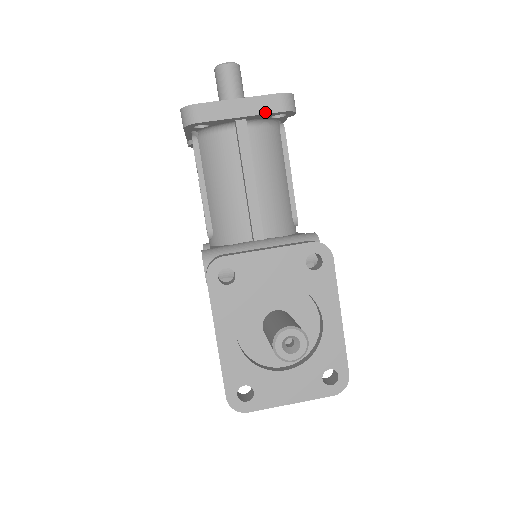
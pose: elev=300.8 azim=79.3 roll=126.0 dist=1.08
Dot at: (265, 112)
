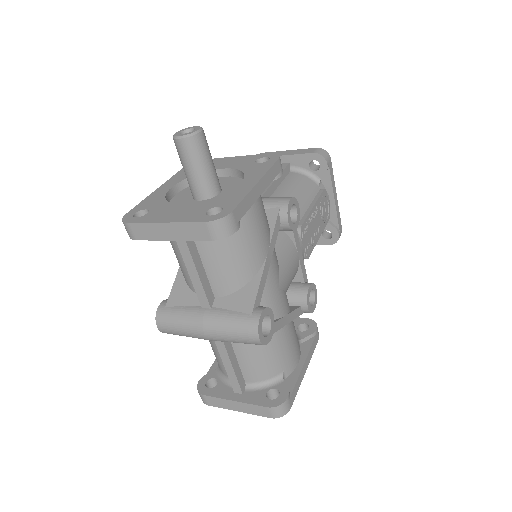
Dot at: (301, 153)
